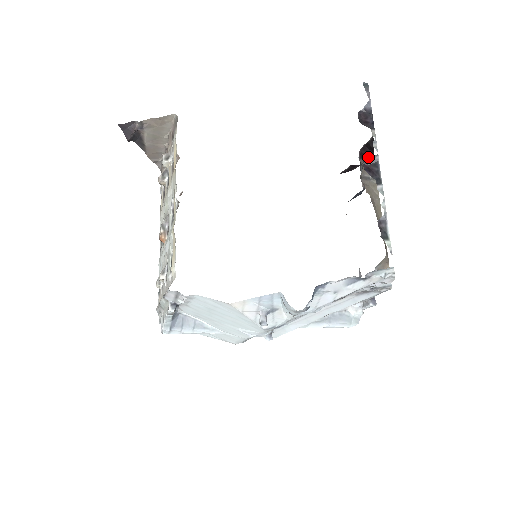
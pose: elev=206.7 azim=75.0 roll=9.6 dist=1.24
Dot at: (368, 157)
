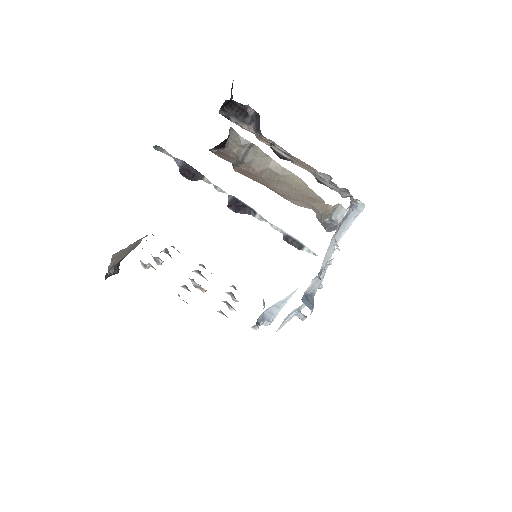
Dot at: (227, 140)
